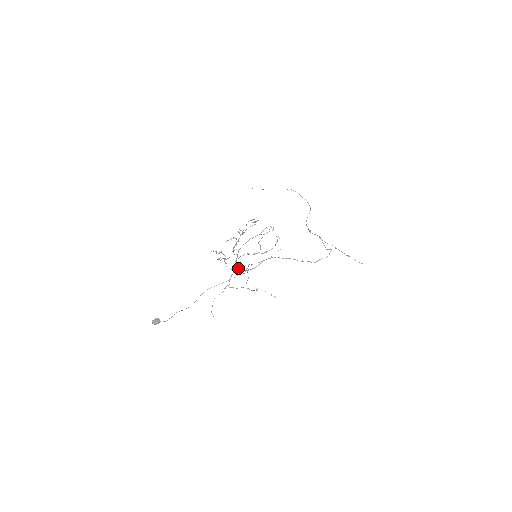
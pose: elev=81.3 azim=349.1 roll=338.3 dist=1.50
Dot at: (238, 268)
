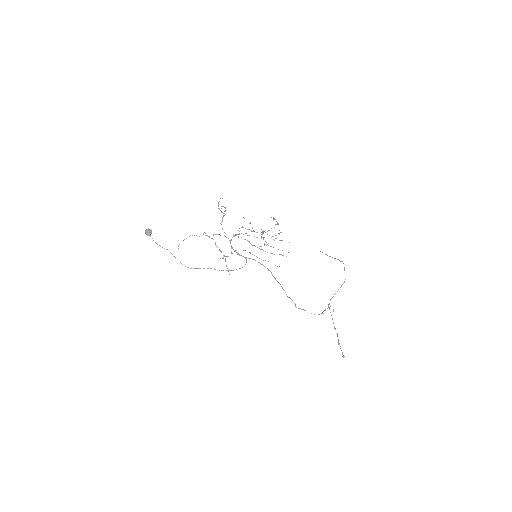
Dot at: (230, 240)
